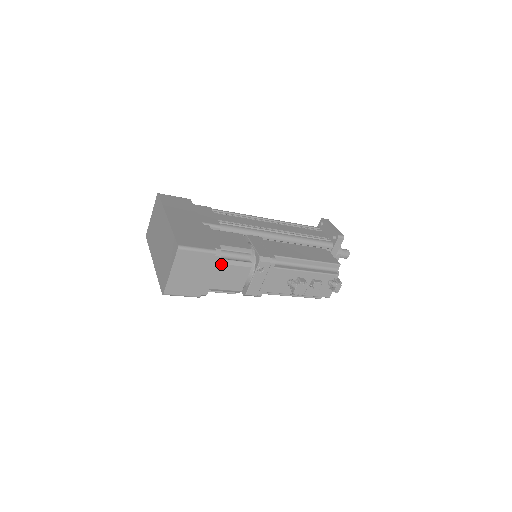
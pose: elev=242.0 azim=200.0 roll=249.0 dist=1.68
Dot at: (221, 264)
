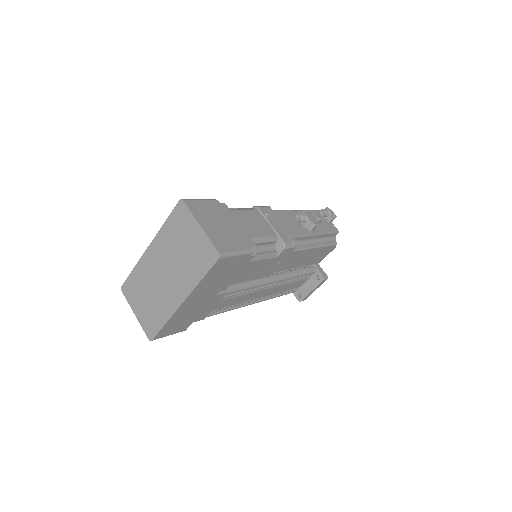
Dot at: (232, 211)
